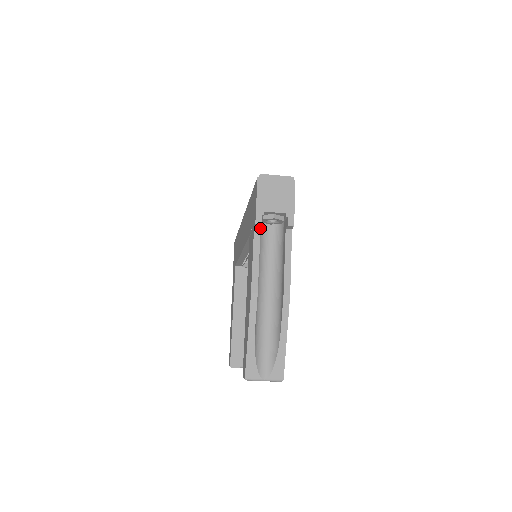
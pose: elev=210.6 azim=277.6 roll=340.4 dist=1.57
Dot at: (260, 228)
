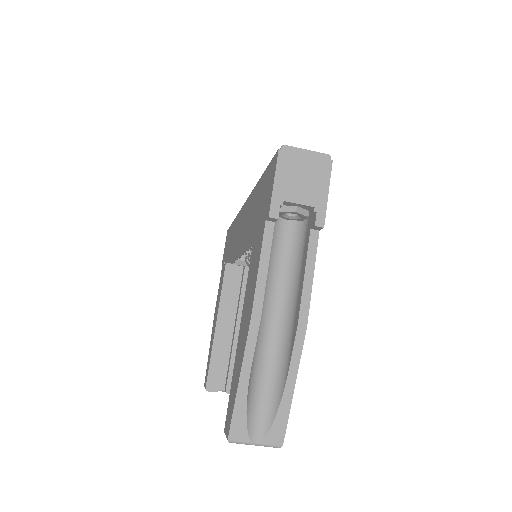
Dot at: (274, 224)
